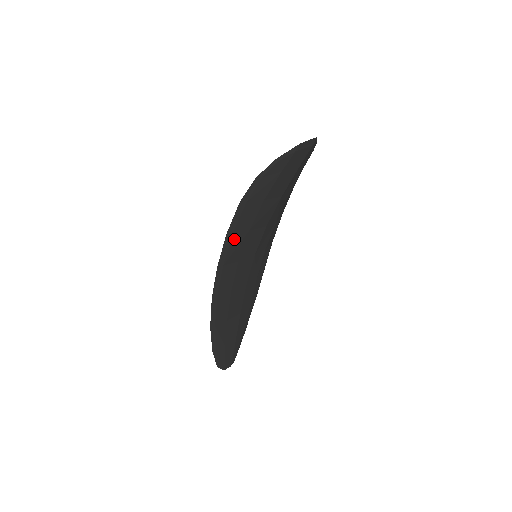
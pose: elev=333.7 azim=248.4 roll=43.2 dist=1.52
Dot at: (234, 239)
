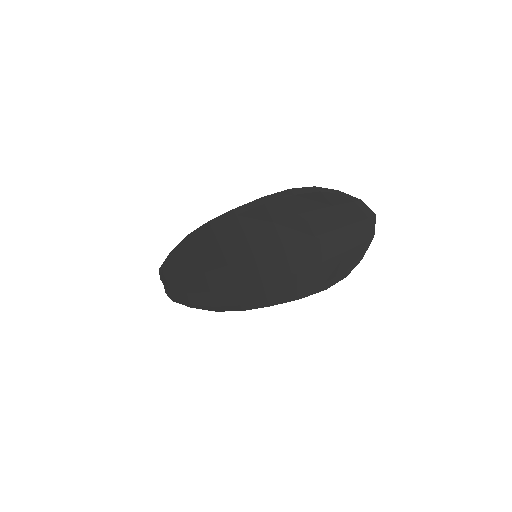
Dot at: (290, 290)
